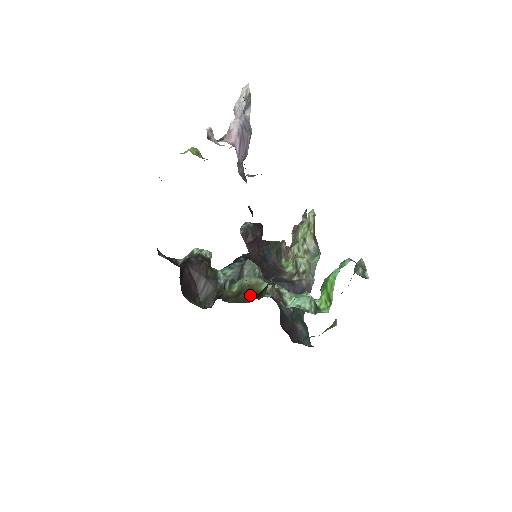
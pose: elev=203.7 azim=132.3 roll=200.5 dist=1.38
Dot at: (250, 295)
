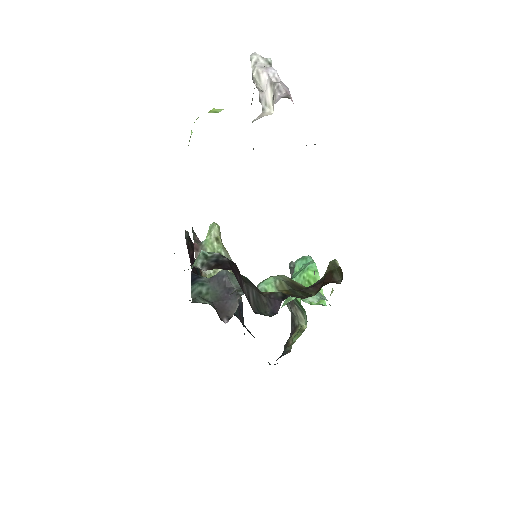
Dot at: (301, 290)
